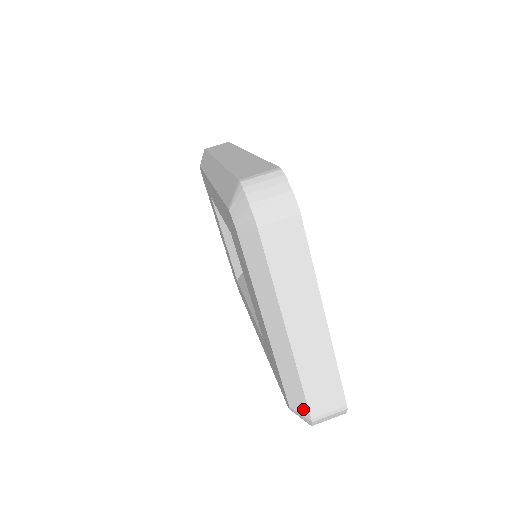
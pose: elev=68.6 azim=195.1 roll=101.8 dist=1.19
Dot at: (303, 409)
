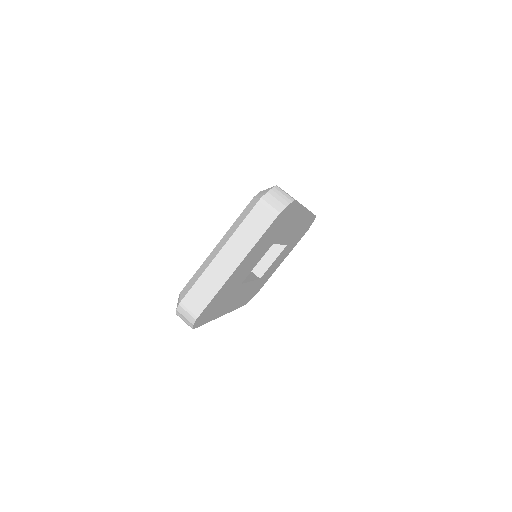
Dot at: (183, 295)
